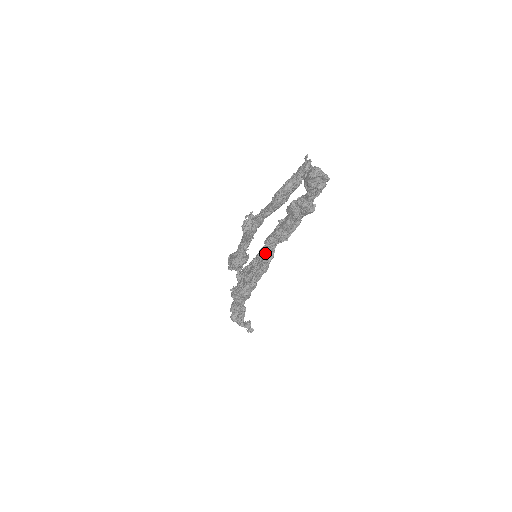
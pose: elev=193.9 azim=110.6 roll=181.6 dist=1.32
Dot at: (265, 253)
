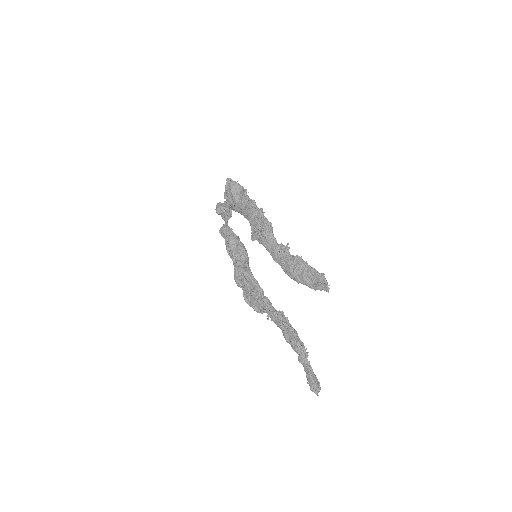
Dot at: (265, 311)
